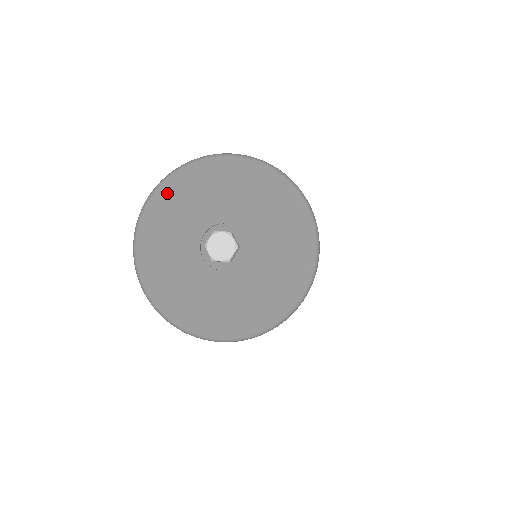
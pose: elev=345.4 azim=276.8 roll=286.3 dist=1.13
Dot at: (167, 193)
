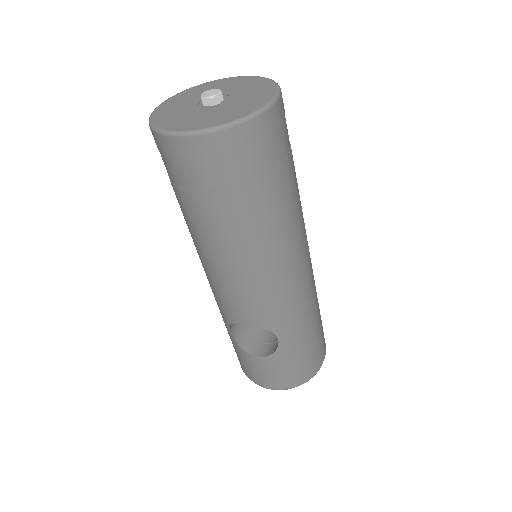
Dot at: (194, 89)
